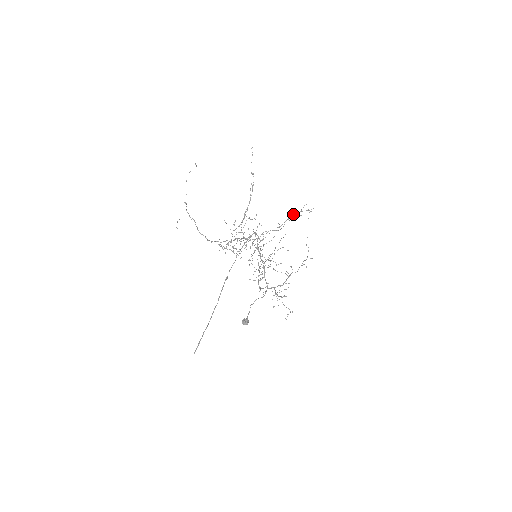
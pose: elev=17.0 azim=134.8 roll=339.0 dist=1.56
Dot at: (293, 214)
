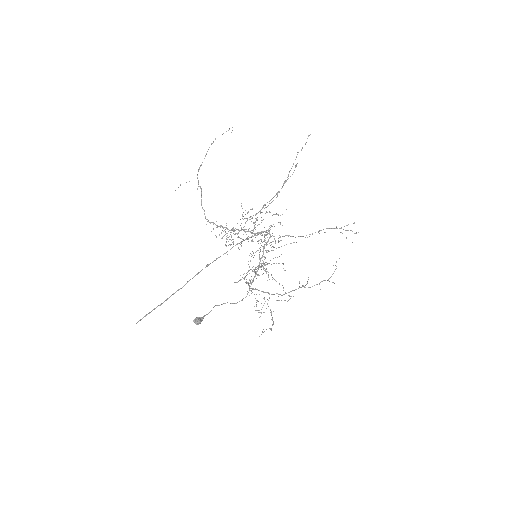
Dot at: (329, 228)
